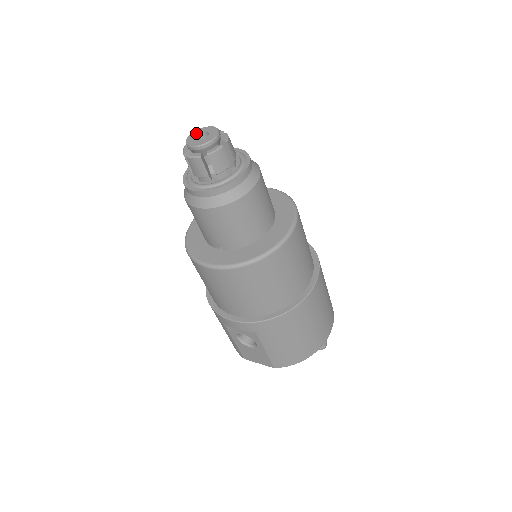
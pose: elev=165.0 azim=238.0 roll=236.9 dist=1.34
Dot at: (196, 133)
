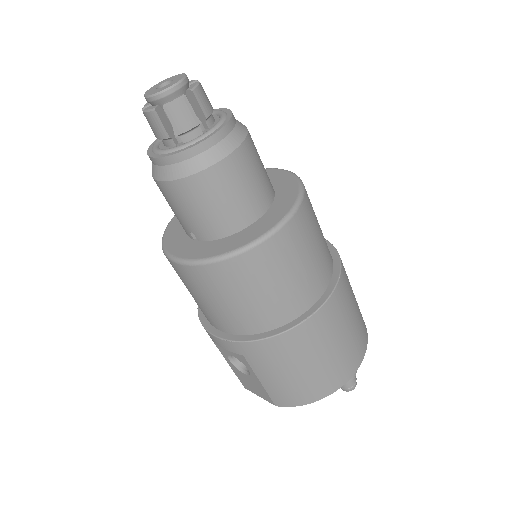
Dot at: (161, 82)
